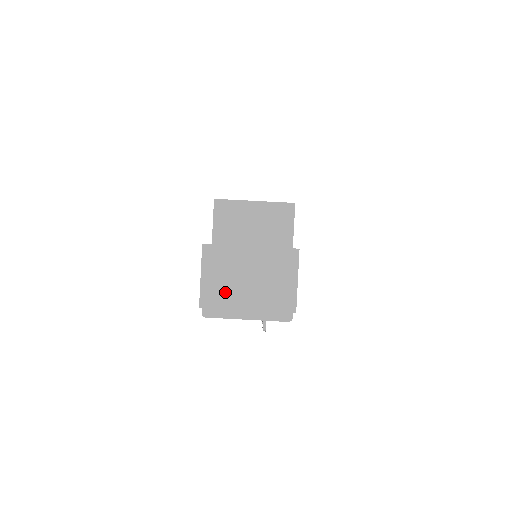
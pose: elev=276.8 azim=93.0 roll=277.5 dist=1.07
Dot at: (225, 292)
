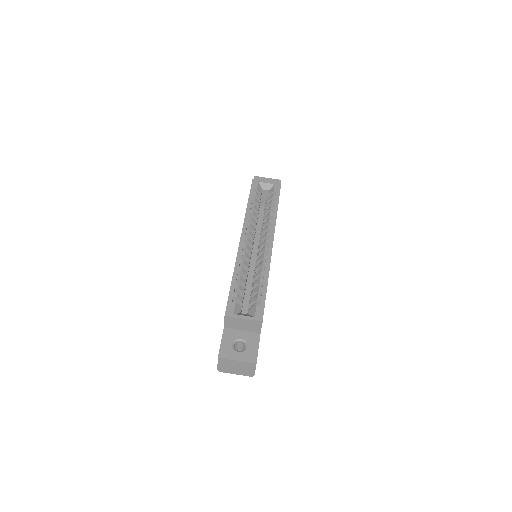
Dot at: (227, 368)
